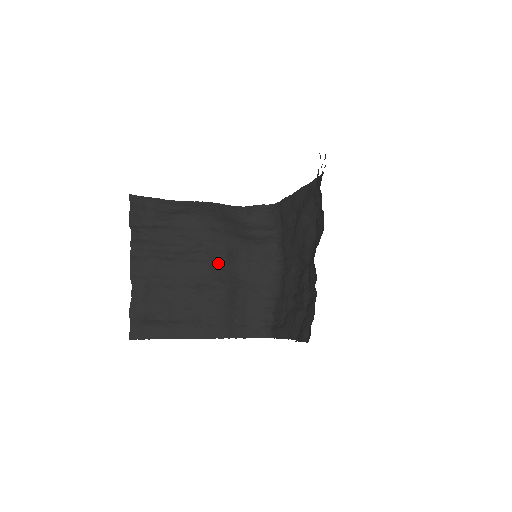
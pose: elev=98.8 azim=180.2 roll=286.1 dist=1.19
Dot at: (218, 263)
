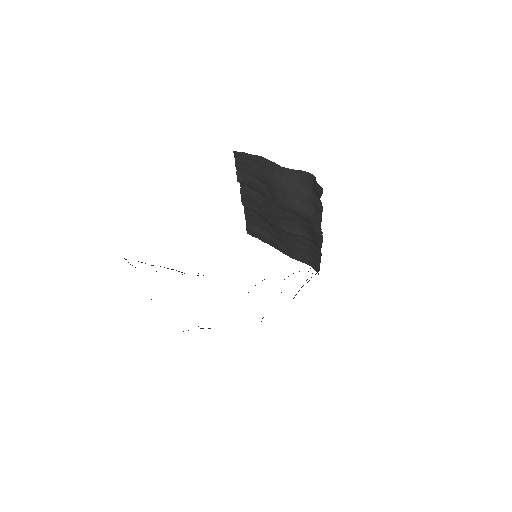
Dot at: (283, 218)
